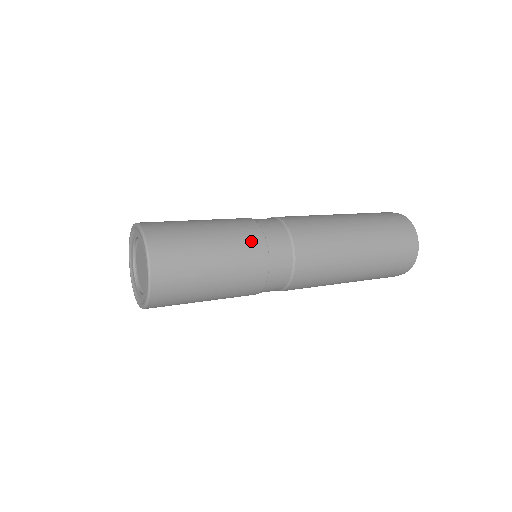
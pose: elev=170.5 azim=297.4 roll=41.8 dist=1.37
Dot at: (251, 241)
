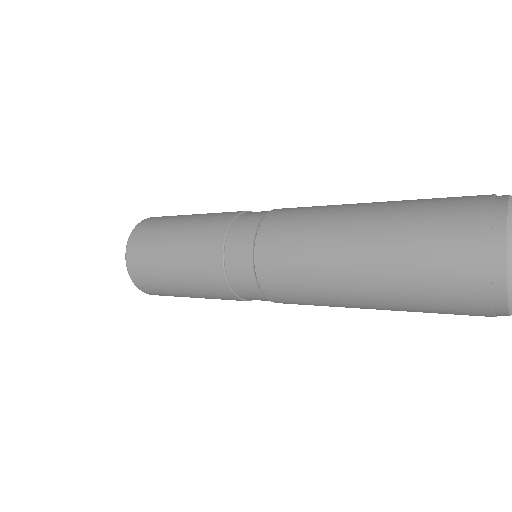
Dot at: (209, 272)
